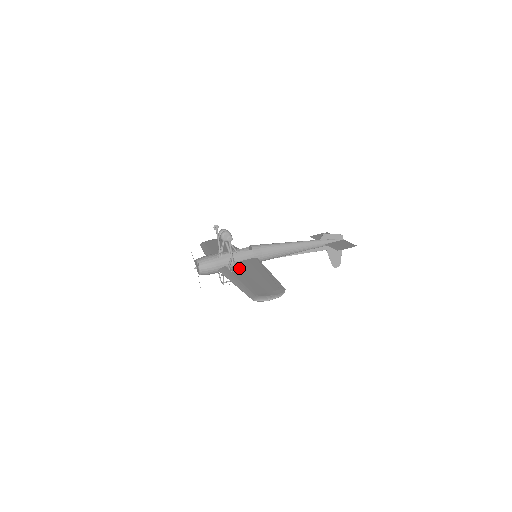
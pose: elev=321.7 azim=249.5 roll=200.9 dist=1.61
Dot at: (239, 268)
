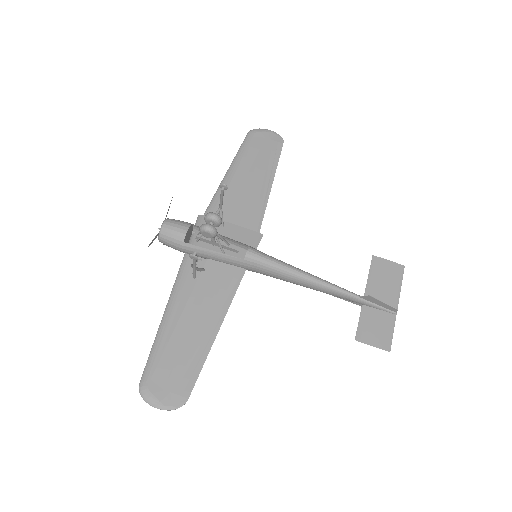
Dot at: (200, 282)
